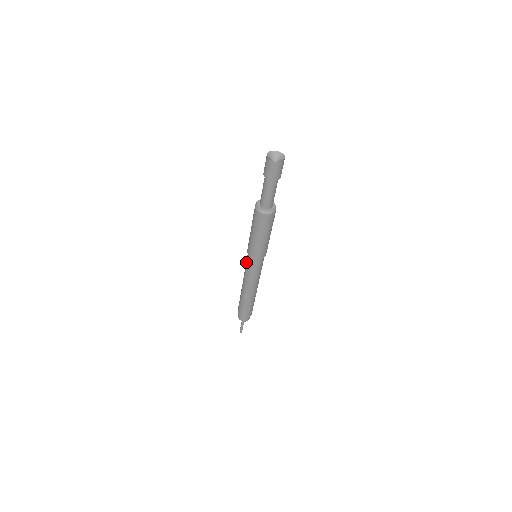
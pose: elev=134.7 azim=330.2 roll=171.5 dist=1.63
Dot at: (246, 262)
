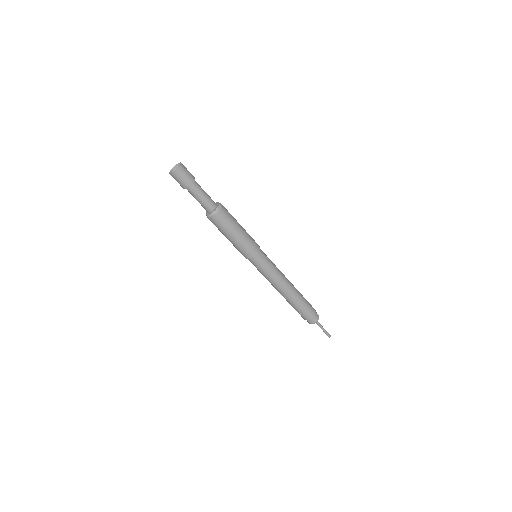
Dot at: occluded
